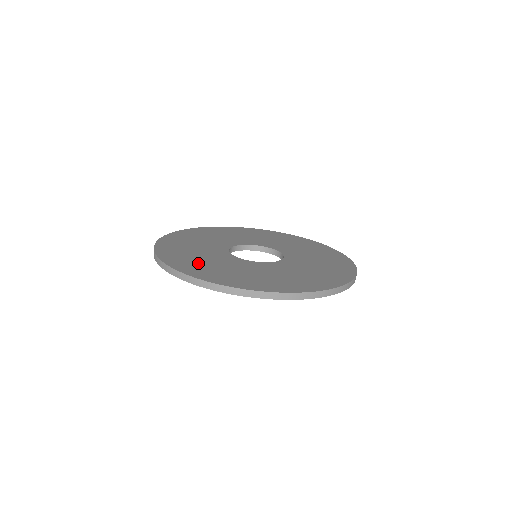
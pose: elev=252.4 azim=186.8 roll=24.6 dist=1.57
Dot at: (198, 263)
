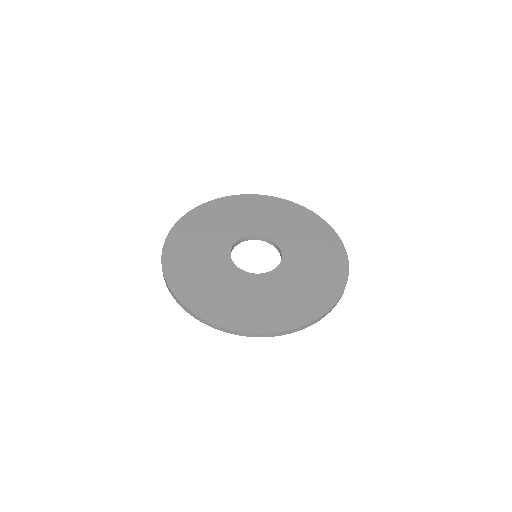
Dot at: (224, 302)
